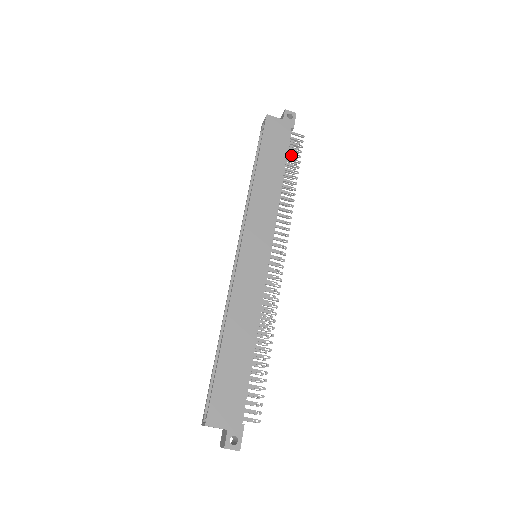
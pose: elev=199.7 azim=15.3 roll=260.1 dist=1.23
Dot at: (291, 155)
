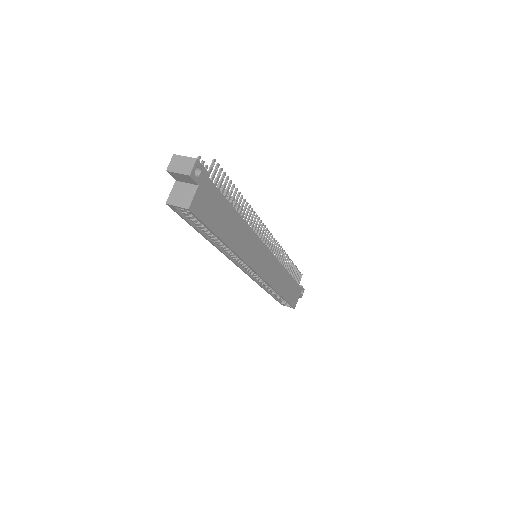
Dot at: (223, 190)
